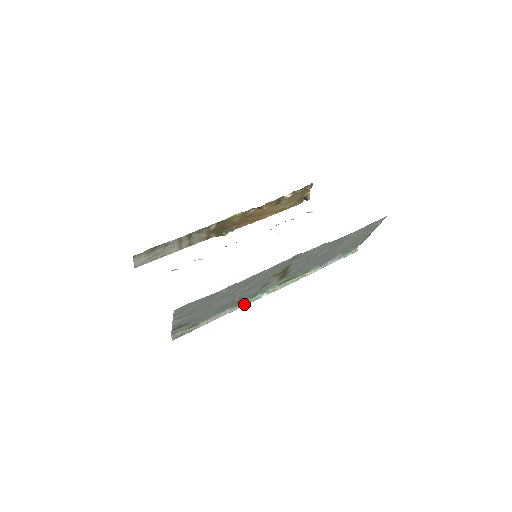
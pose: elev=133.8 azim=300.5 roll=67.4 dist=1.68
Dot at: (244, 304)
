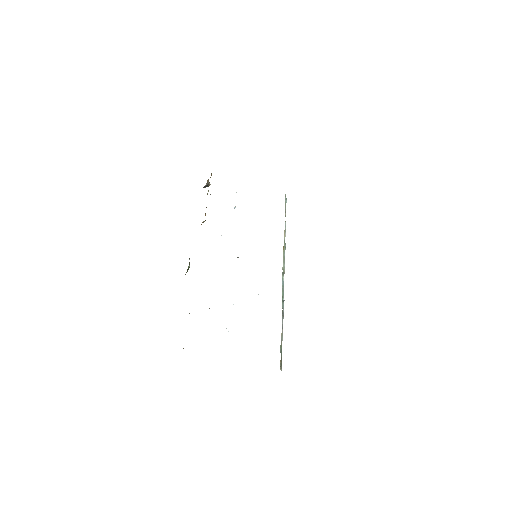
Dot at: (283, 297)
